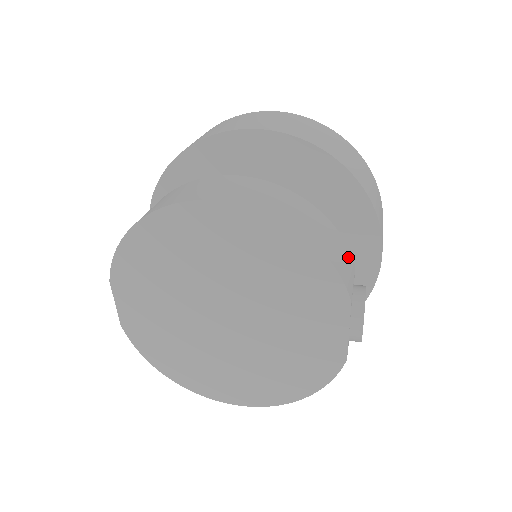
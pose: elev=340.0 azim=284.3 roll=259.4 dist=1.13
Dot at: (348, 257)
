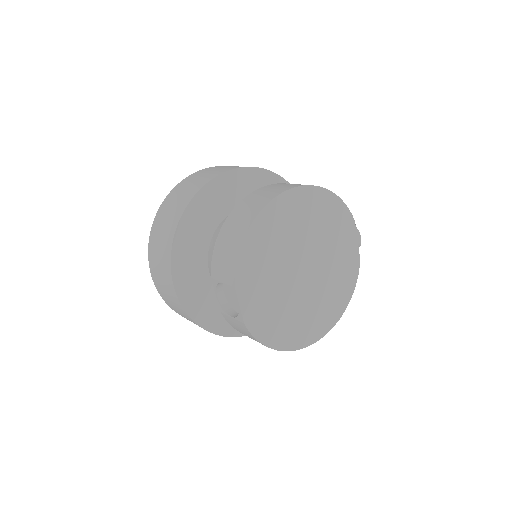
Dot at: occluded
